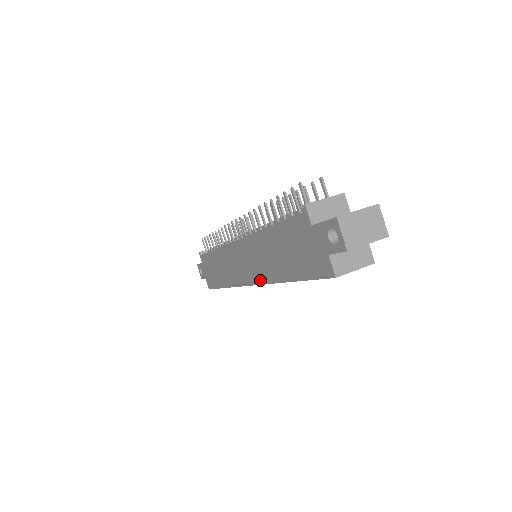
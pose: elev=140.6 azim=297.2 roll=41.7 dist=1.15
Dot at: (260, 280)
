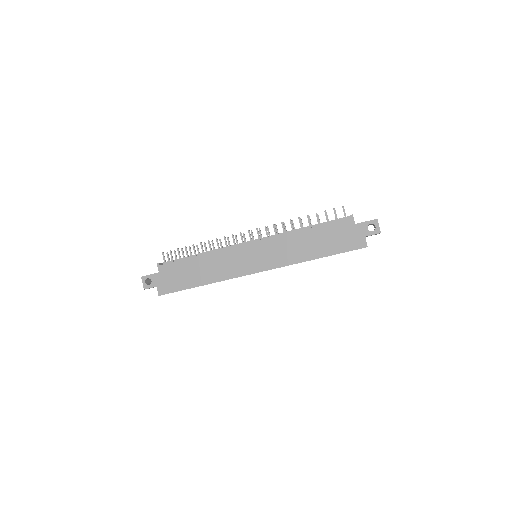
Dot at: (278, 265)
